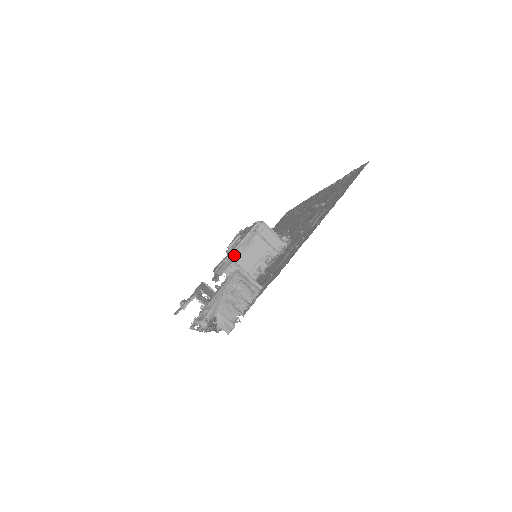
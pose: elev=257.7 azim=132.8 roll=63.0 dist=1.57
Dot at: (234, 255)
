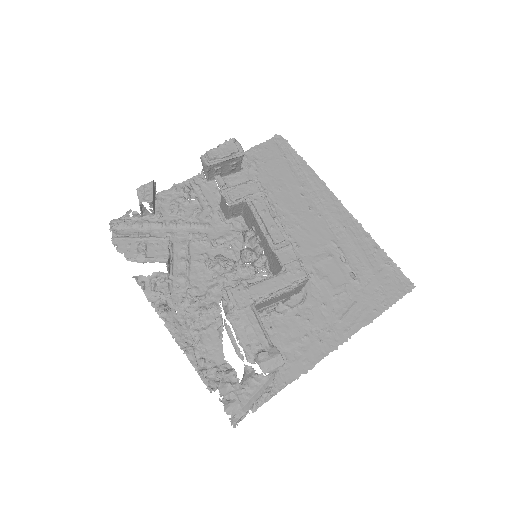
Dot at: (263, 301)
